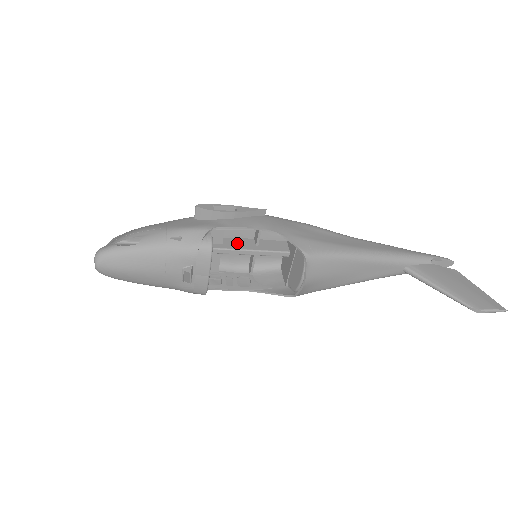
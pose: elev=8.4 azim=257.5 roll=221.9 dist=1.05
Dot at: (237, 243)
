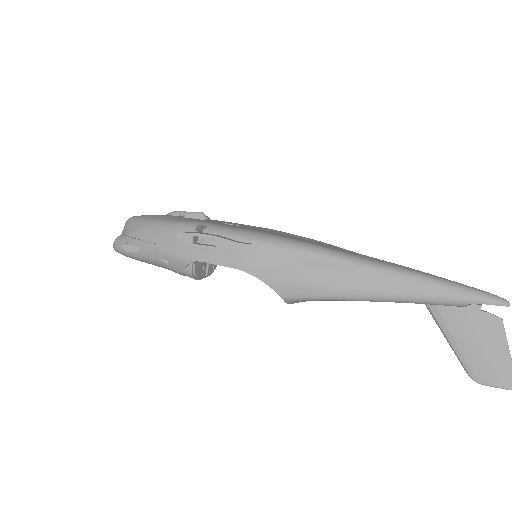
Dot at: occluded
